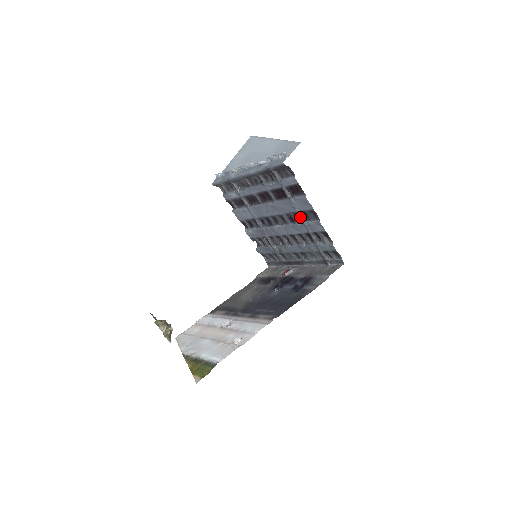
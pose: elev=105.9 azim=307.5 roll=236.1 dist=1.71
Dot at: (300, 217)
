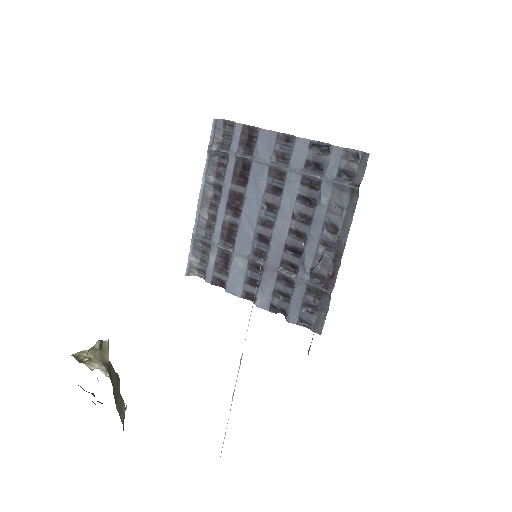
Dot at: (276, 165)
